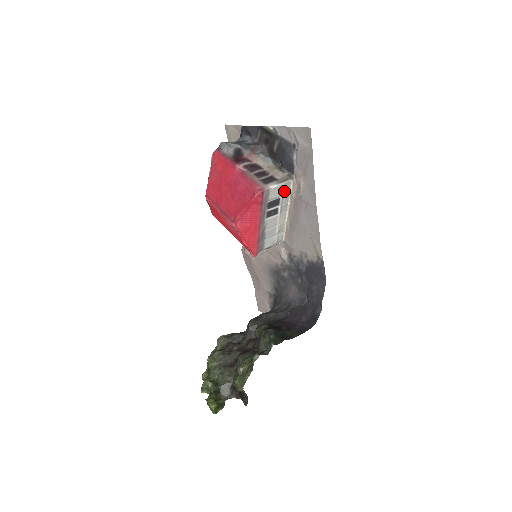
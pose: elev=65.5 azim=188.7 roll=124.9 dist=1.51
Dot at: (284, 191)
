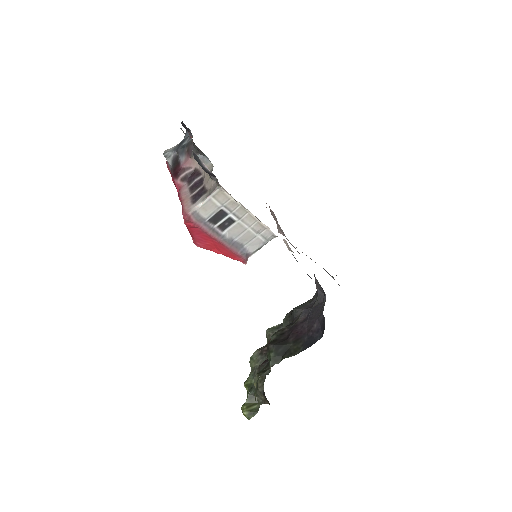
Dot at: (221, 201)
